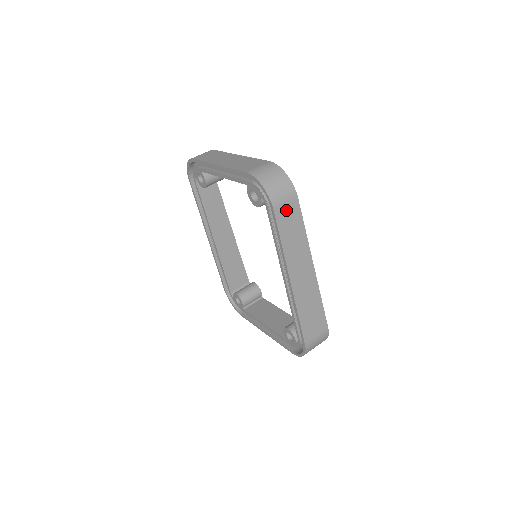
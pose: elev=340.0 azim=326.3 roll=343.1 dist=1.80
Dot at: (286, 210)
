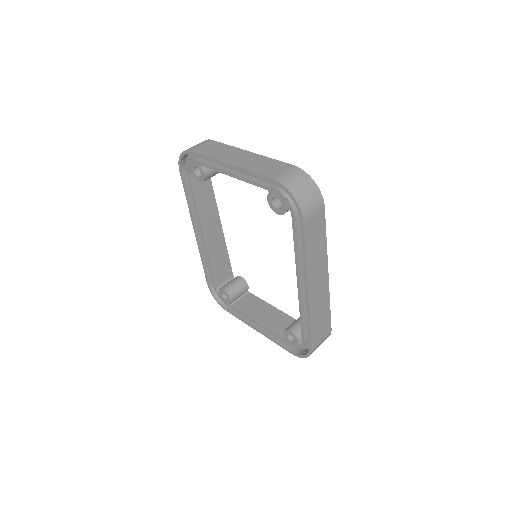
Dot at: (313, 220)
